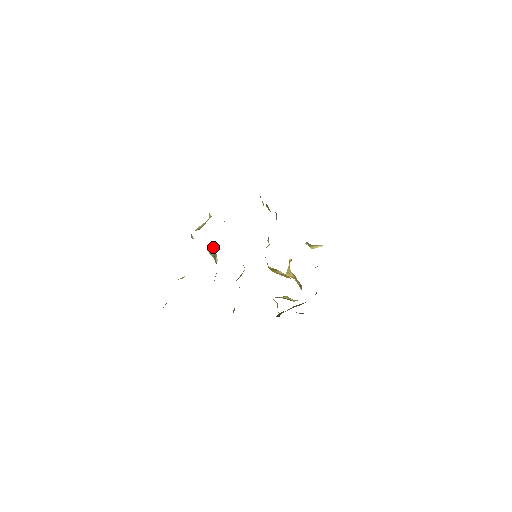
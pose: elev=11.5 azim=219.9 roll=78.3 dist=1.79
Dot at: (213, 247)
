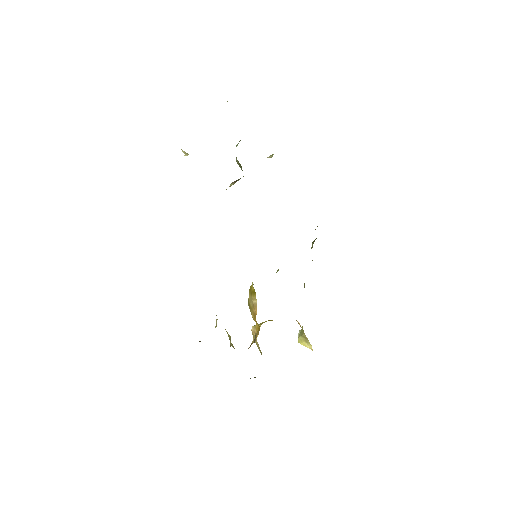
Dot at: (240, 178)
